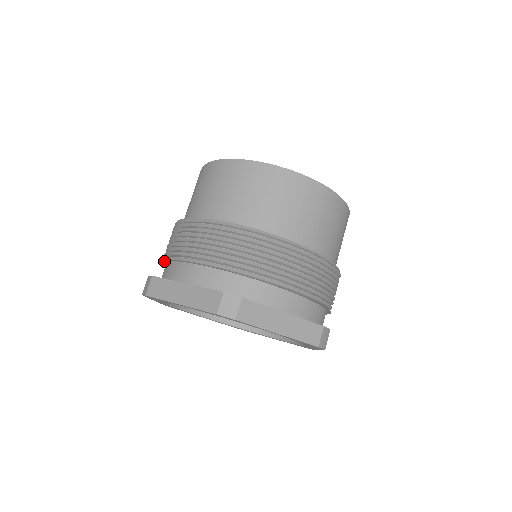
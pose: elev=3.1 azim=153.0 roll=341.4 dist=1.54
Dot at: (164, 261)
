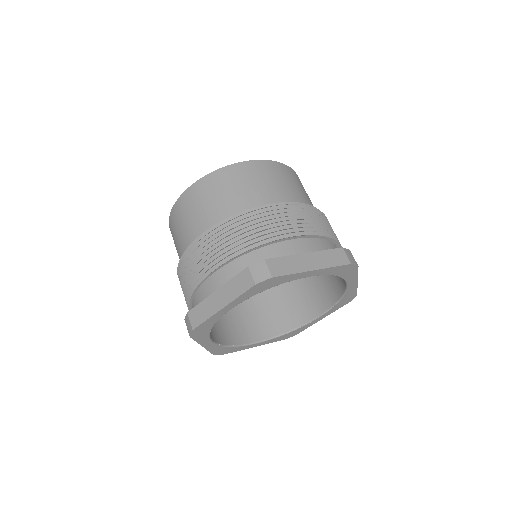
Dot at: (189, 305)
